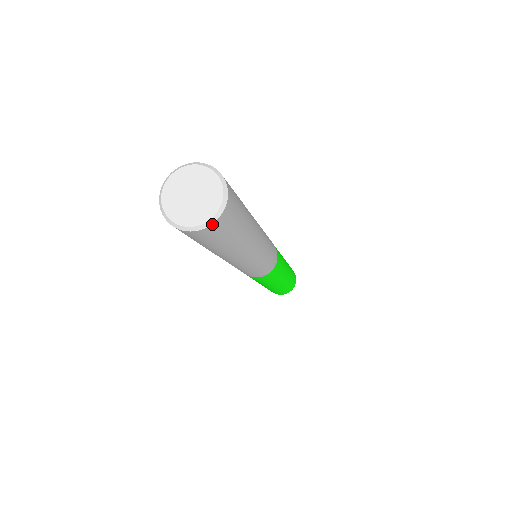
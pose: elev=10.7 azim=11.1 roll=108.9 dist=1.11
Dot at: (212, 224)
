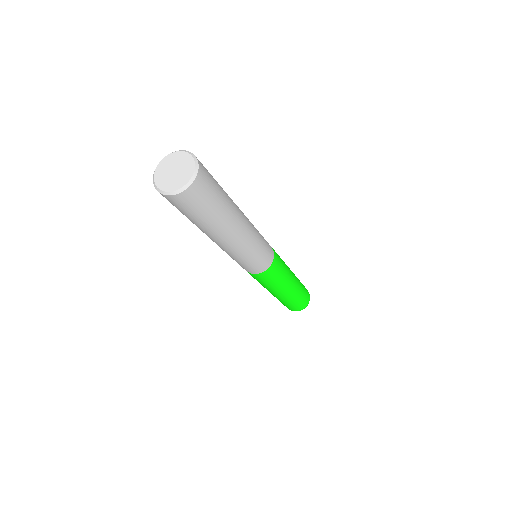
Dot at: (190, 186)
